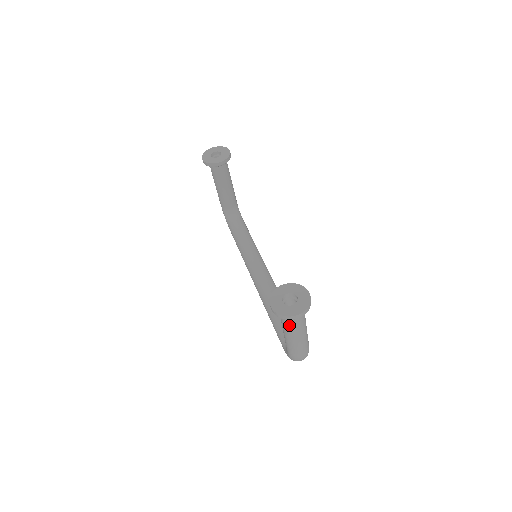
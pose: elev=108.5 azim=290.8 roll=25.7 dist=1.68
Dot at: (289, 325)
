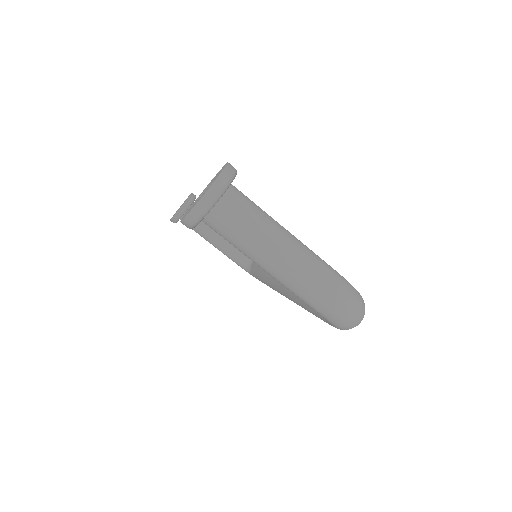
Dot at: (237, 235)
